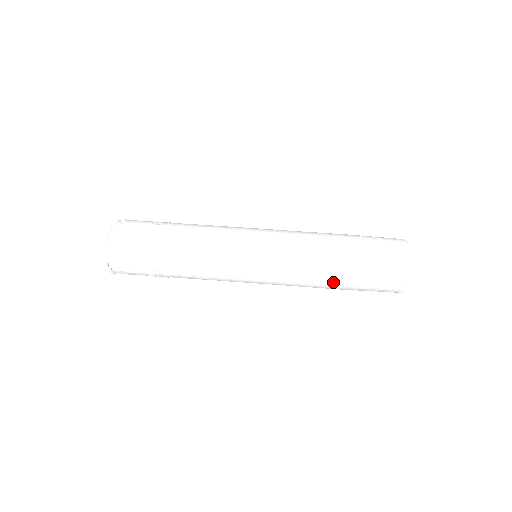
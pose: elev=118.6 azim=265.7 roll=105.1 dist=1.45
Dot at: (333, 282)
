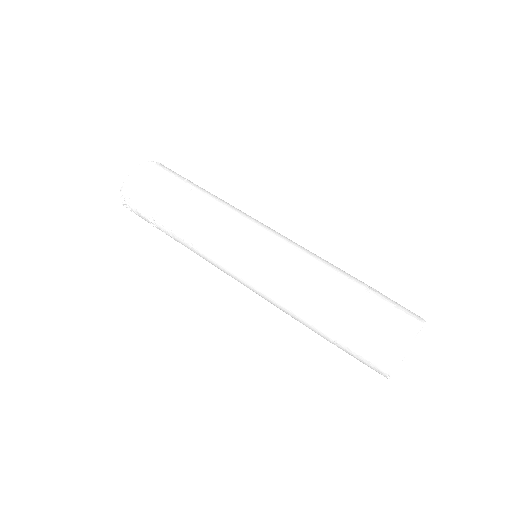
Dot at: (315, 316)
